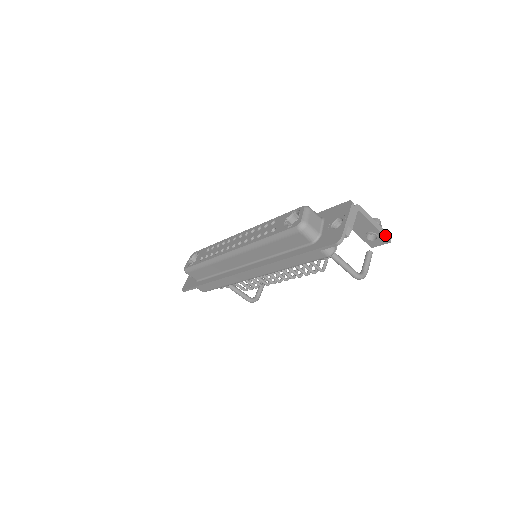
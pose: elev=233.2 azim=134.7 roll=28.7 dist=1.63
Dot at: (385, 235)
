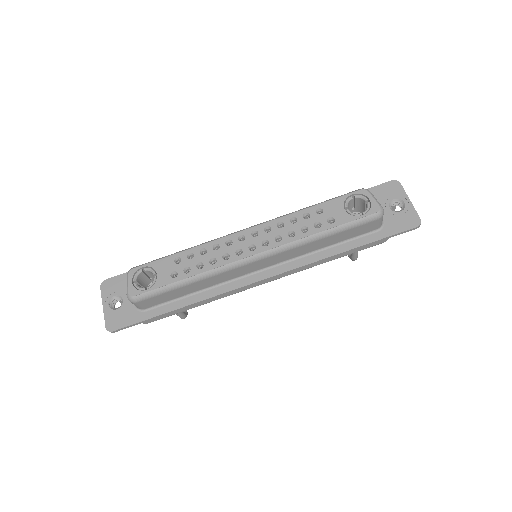
Dot at: occluded
